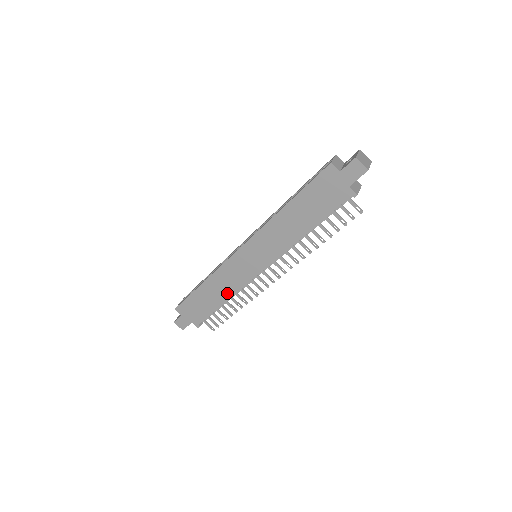
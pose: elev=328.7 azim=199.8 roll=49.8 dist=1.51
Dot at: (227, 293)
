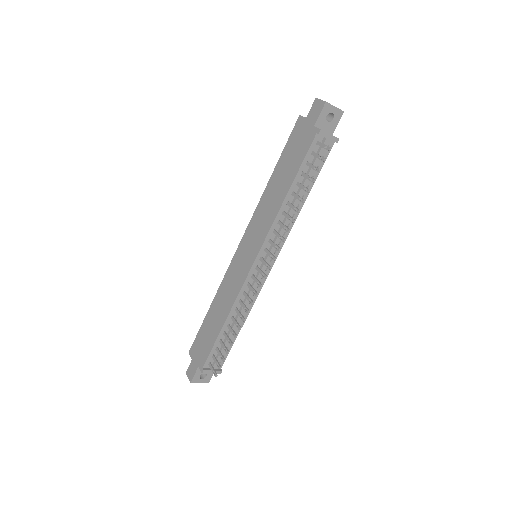
Dot at: (227, 308)
